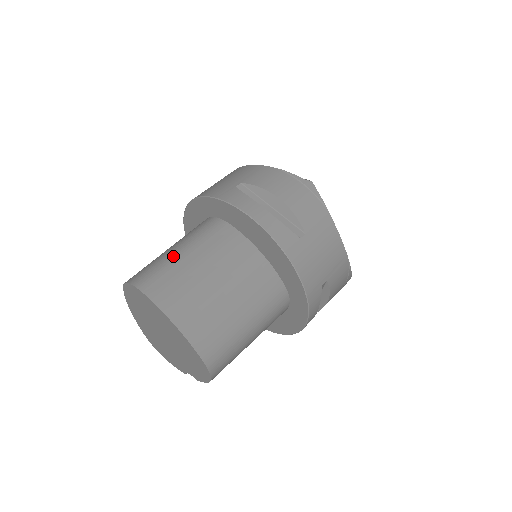
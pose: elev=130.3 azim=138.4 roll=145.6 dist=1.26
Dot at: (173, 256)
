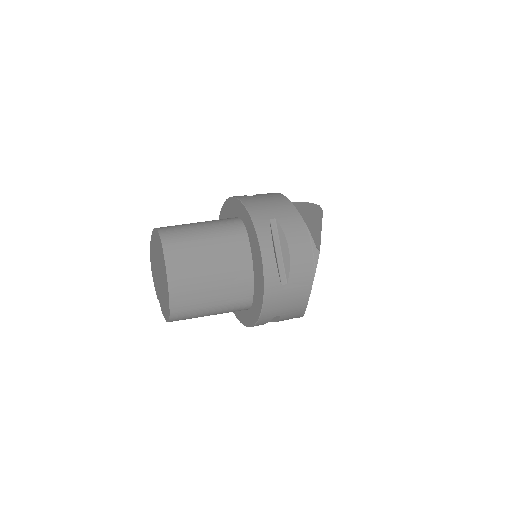
Dot at: (198, 236)
